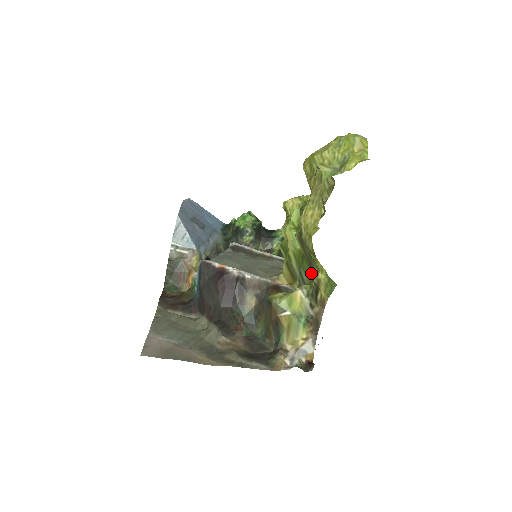
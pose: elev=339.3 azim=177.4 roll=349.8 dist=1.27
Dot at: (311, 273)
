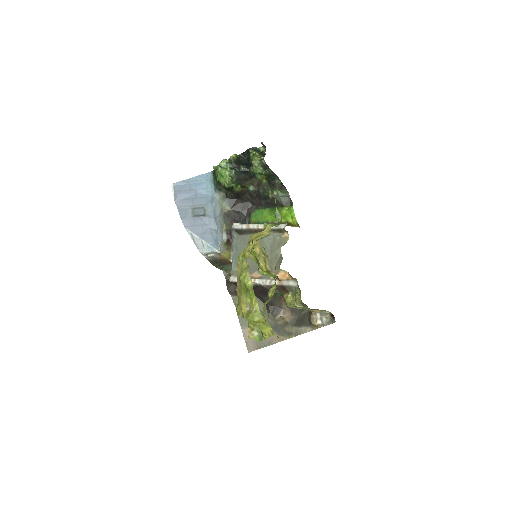
Dot at: occluded
